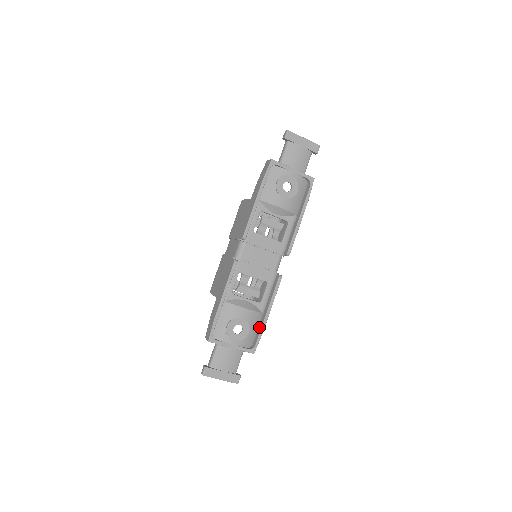
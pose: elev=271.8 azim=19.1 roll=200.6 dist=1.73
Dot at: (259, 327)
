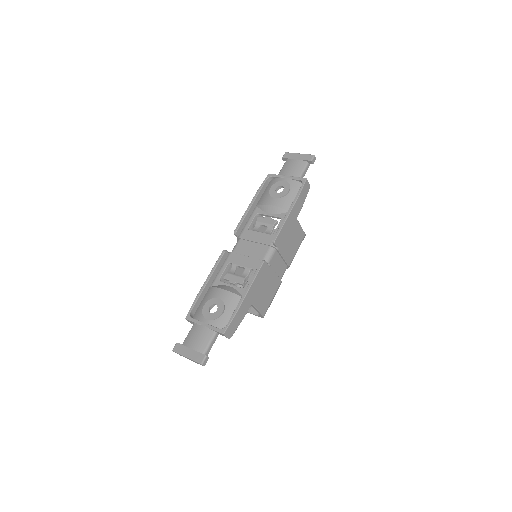
Dot at: occluded
